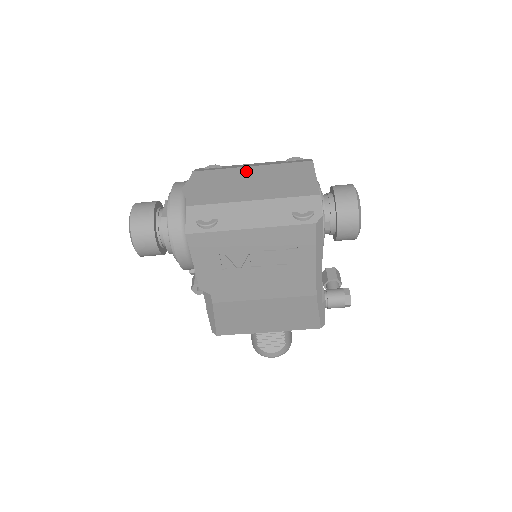
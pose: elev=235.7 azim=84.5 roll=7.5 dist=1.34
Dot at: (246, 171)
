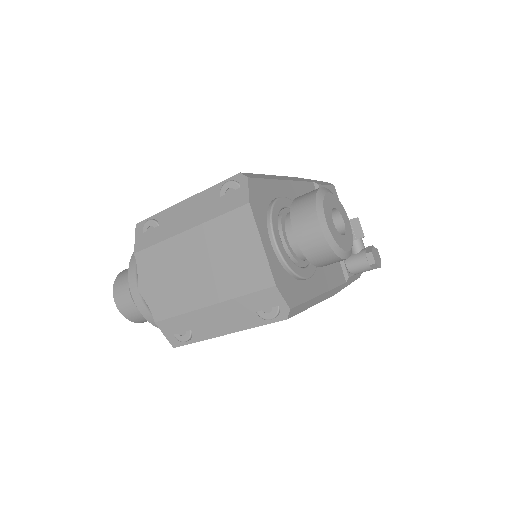
Dot at: (184, 244)
